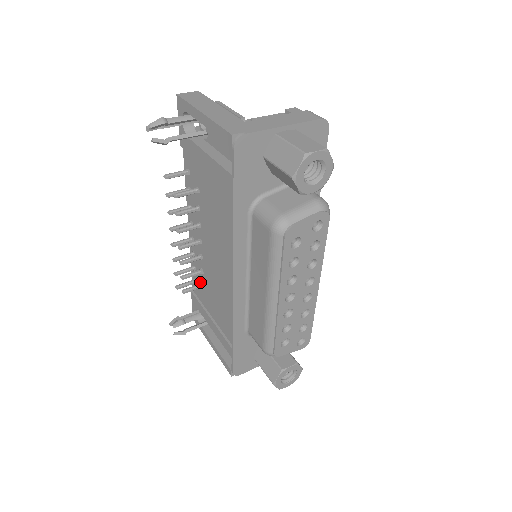
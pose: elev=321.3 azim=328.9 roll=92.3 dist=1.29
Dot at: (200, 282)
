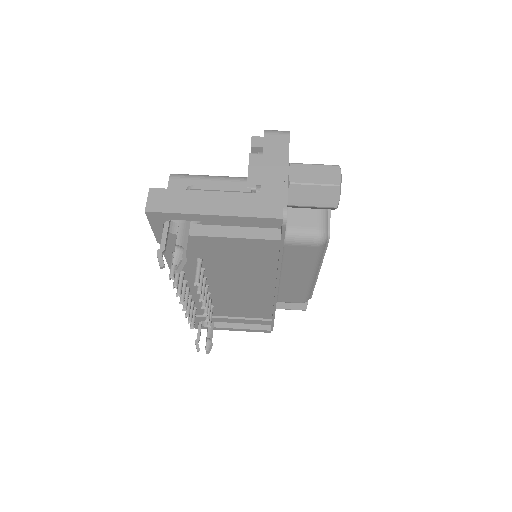
Dot at: occluded
